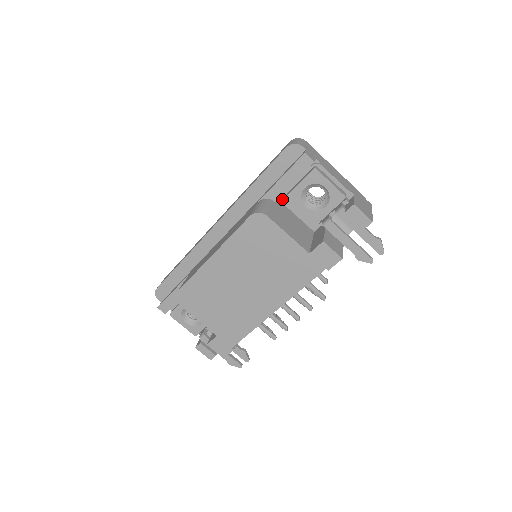
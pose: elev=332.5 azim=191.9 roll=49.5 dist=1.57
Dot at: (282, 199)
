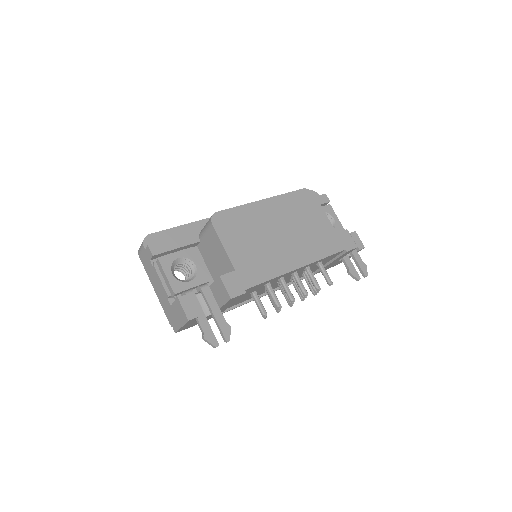
Dot at: occluded
